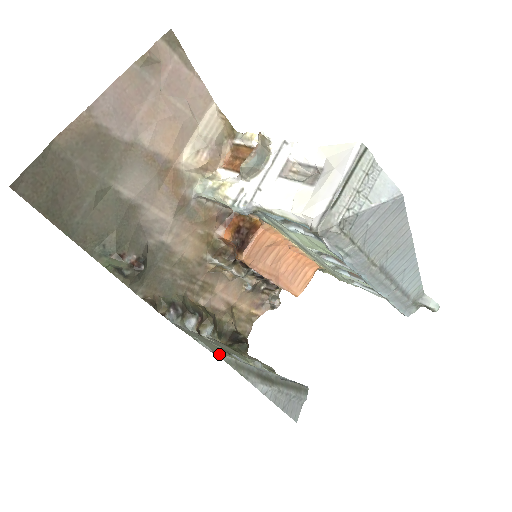
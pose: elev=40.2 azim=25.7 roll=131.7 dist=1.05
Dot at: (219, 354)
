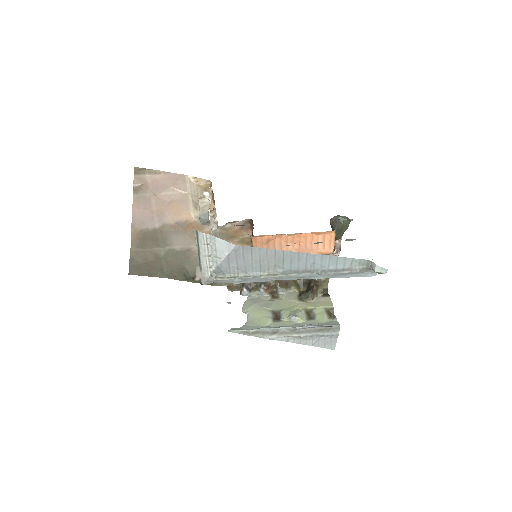
Dot at: (233, 331)
